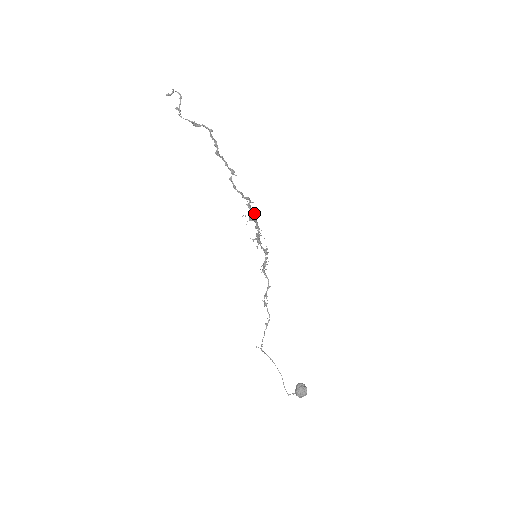
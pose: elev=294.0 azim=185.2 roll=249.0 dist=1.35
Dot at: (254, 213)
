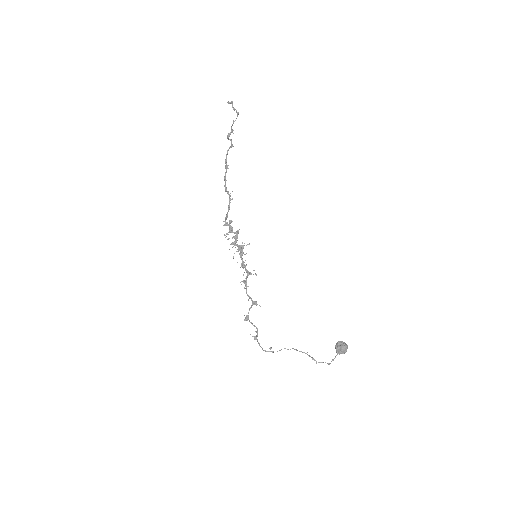
Dot at: (227, 233)
